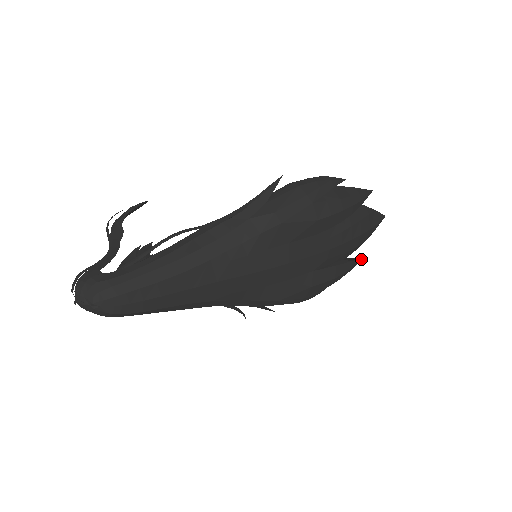
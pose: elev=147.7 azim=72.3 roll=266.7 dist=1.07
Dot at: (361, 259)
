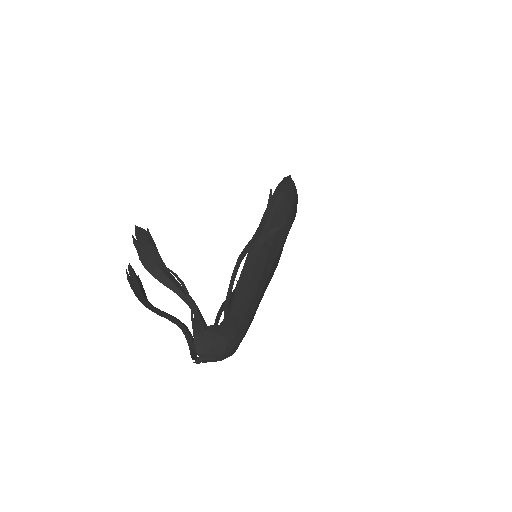
Dot at: occluded
